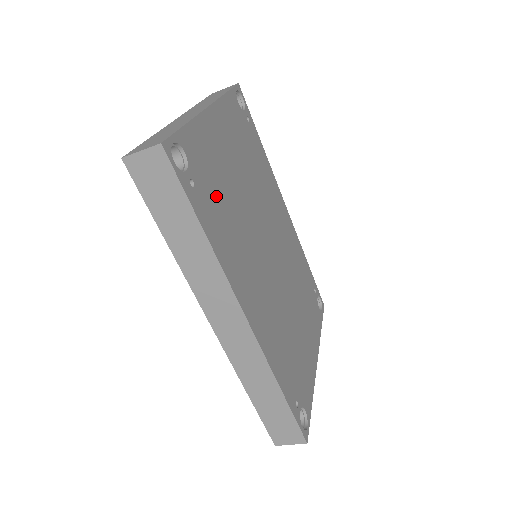
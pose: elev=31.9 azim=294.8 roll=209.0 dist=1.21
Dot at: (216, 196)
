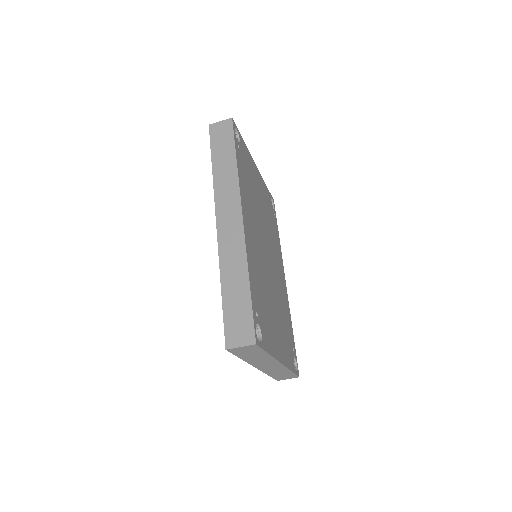
Dot at: (247, 173)
